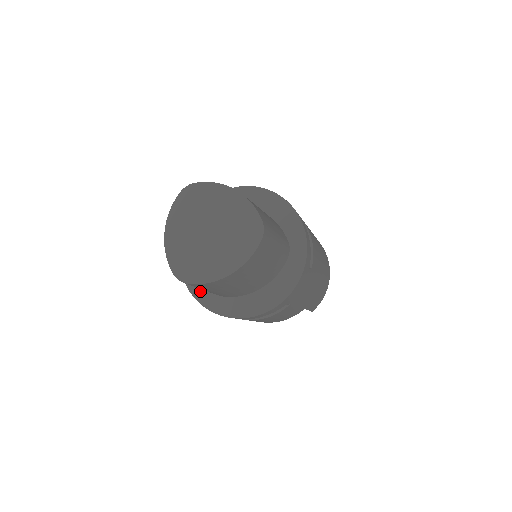
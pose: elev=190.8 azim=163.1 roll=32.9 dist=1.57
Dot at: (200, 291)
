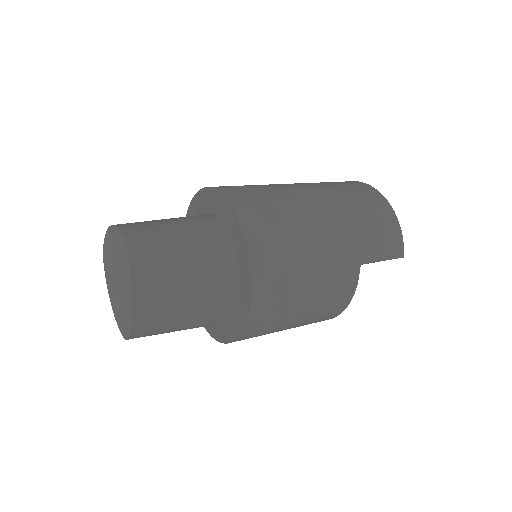
Dot at: (215, 331)
